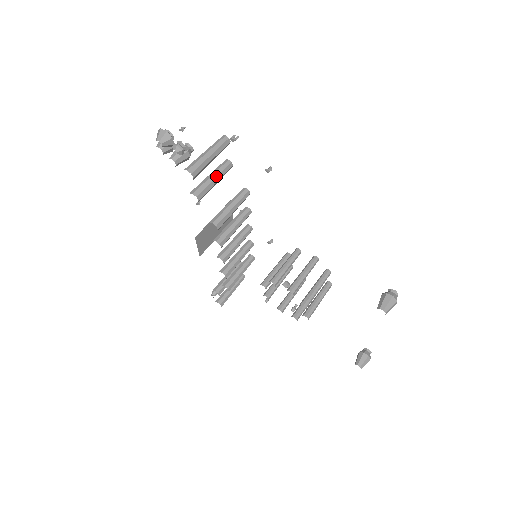
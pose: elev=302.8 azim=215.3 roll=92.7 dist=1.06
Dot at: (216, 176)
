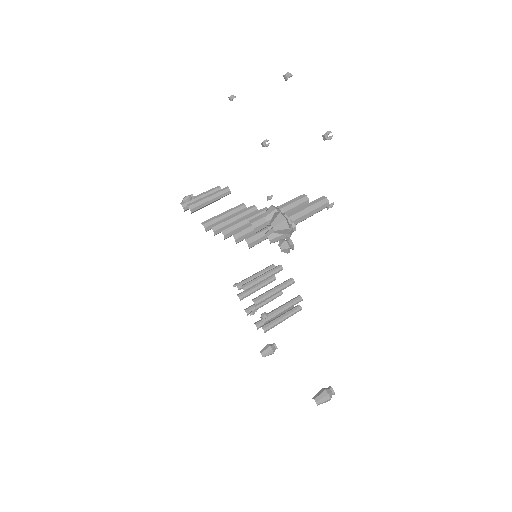
Dot at: occluded
